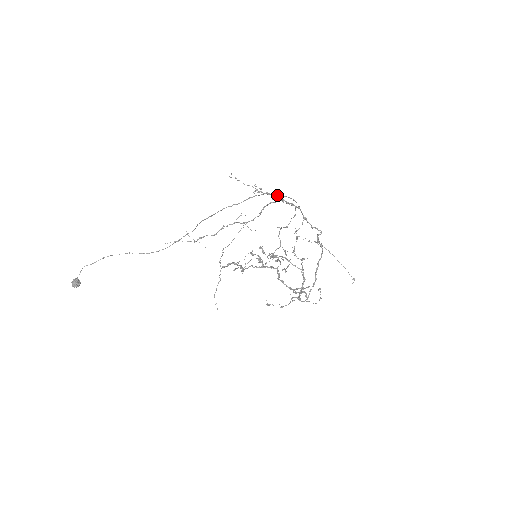
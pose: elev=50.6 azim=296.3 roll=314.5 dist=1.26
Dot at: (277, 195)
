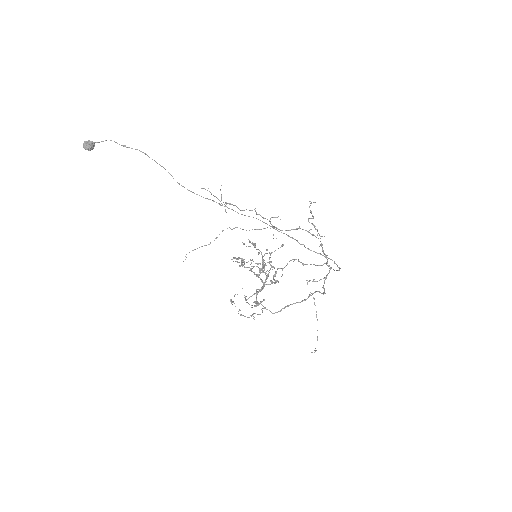
Dot at: (321, 236)
